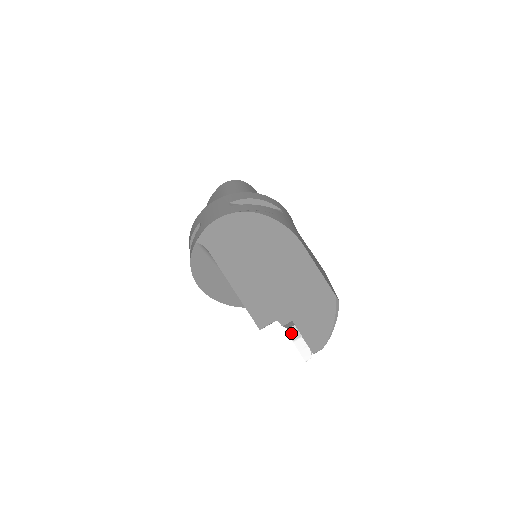
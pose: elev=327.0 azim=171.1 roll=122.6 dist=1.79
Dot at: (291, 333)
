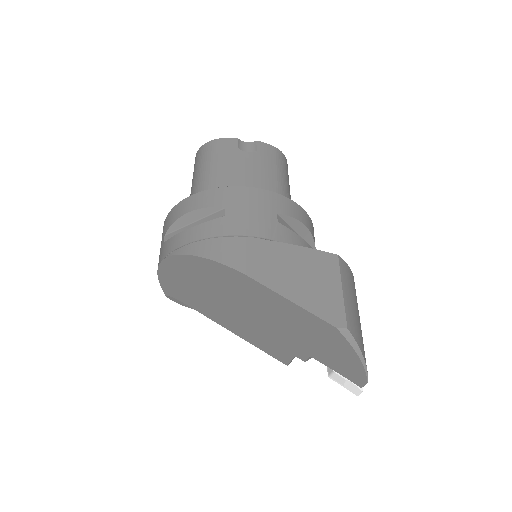
Dot at: occluded
